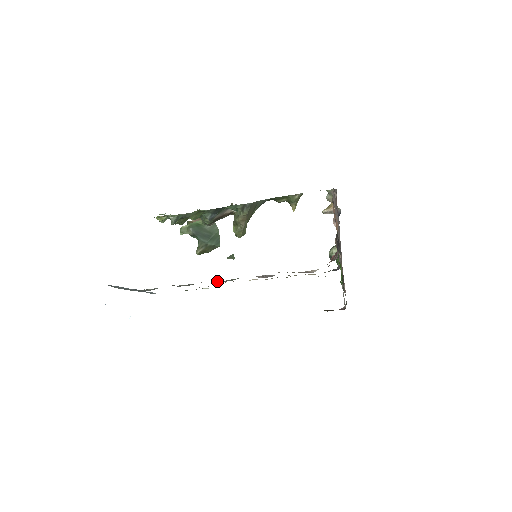
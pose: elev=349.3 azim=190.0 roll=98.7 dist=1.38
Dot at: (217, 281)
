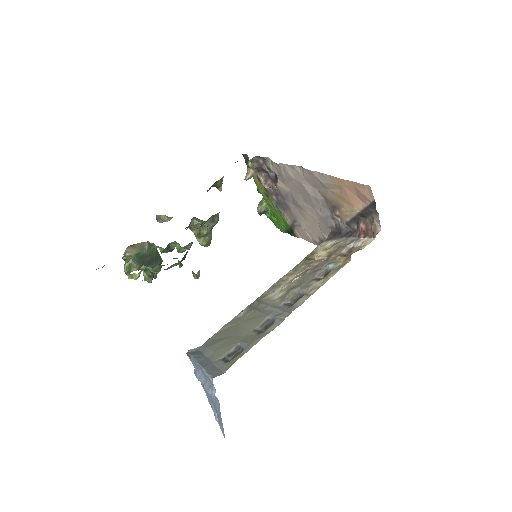
Dot at: (286, 302)
